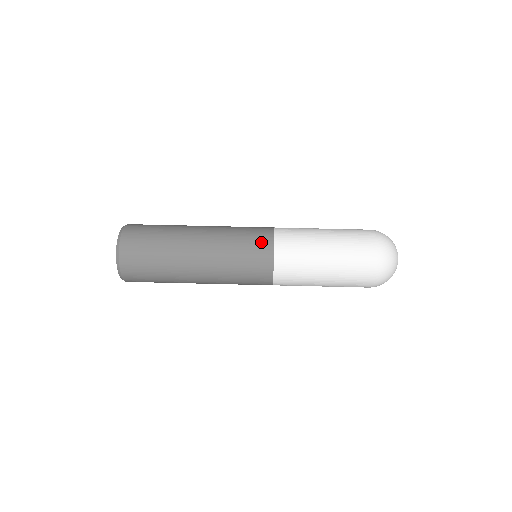
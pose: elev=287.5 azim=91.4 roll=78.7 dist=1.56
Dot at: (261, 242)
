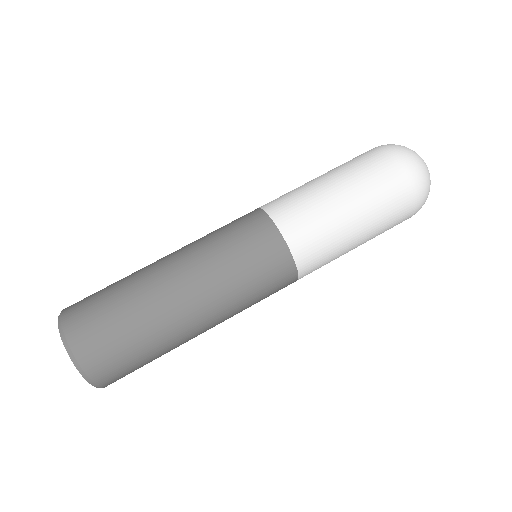
Dot at: (258, 233)
